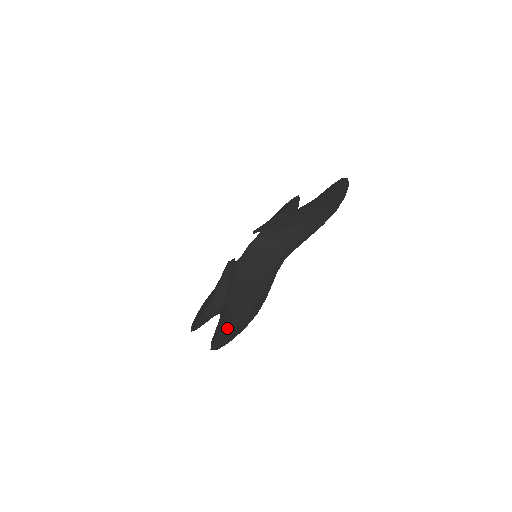
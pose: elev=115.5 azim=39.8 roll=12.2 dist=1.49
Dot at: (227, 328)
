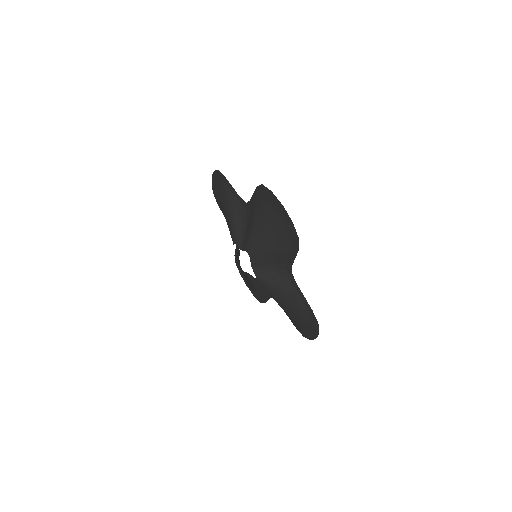
Dot at: (302, 326)
